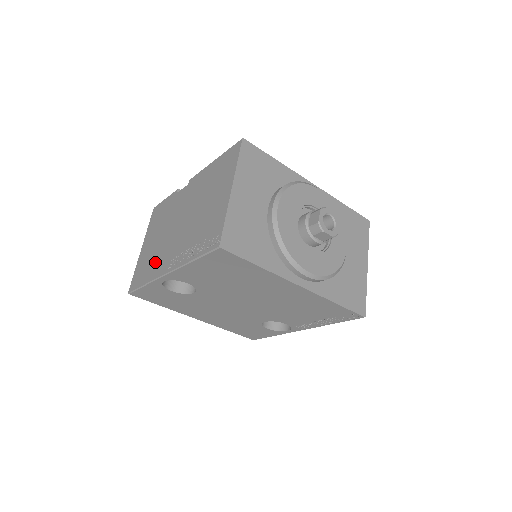
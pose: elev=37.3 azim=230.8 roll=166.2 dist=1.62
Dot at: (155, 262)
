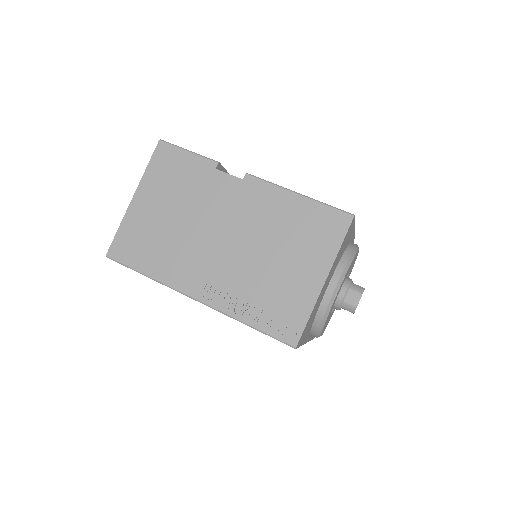
Dot at: (169, 258)
